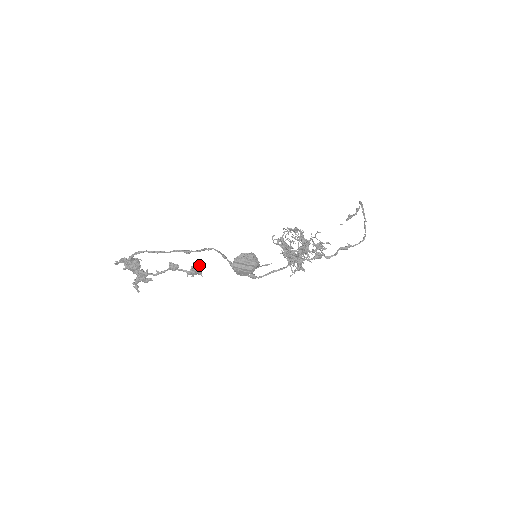
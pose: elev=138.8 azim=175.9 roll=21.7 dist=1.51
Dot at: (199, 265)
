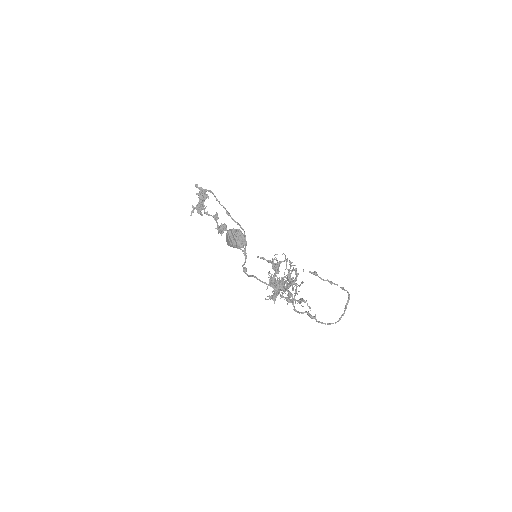
Dot at: (226, 228)
